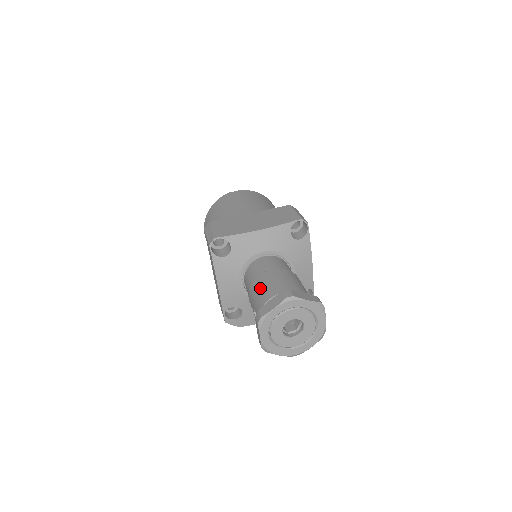
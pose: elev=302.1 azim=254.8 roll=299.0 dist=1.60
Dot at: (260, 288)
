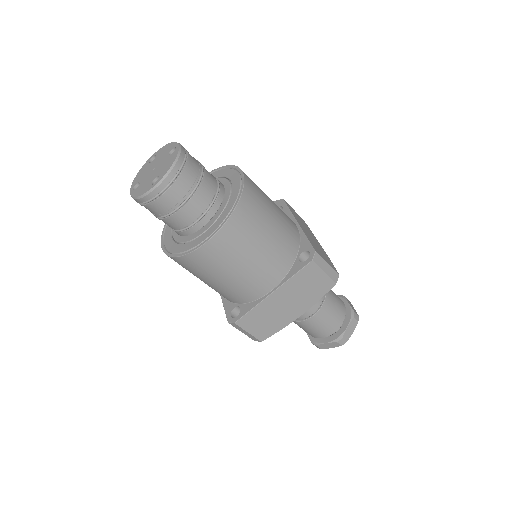
Dot at: (308, 330)
